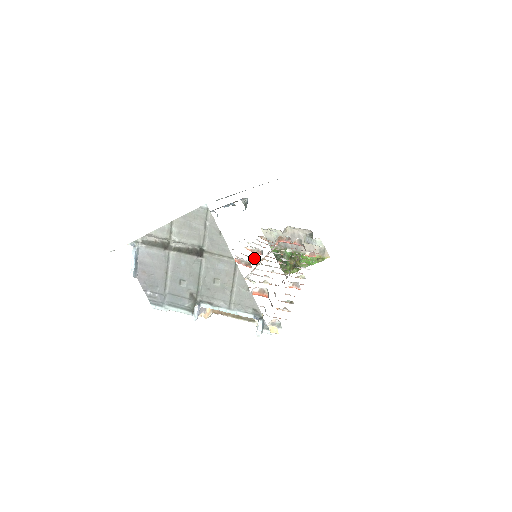
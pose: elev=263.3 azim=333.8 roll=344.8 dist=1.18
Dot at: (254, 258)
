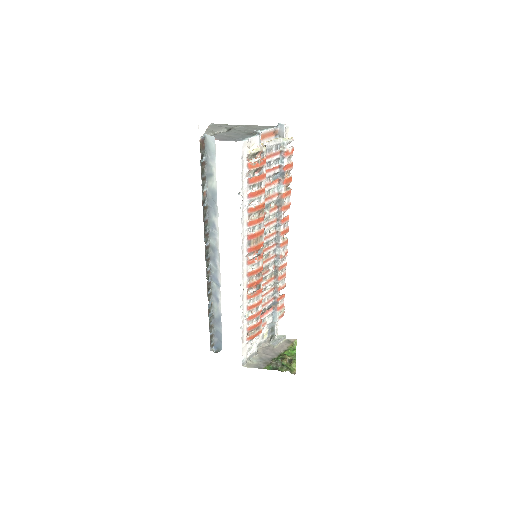
Dot at: (258, 279)
